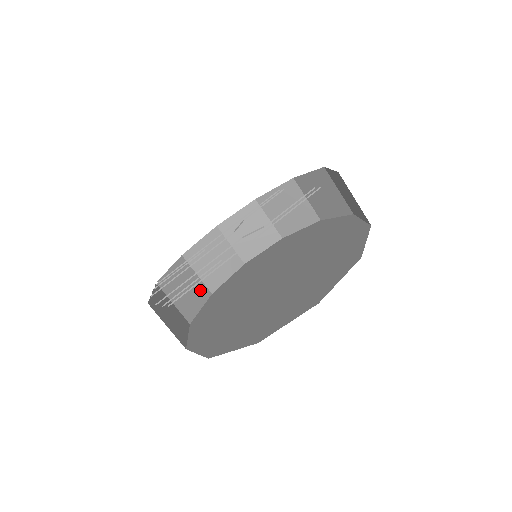
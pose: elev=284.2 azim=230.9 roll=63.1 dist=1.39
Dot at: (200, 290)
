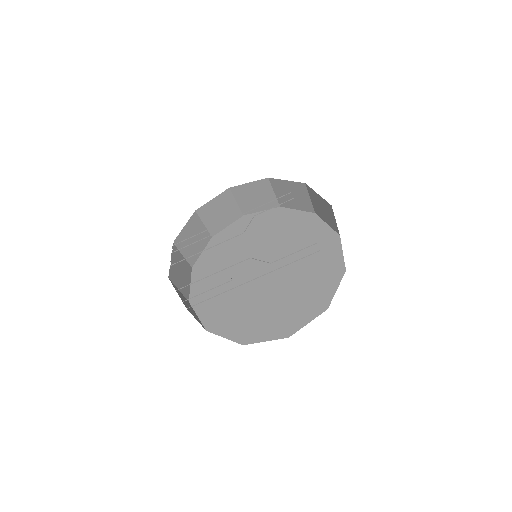
Dot at: (204, 237)
